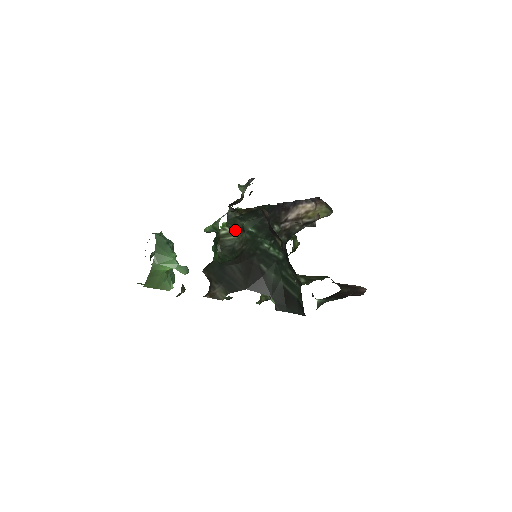
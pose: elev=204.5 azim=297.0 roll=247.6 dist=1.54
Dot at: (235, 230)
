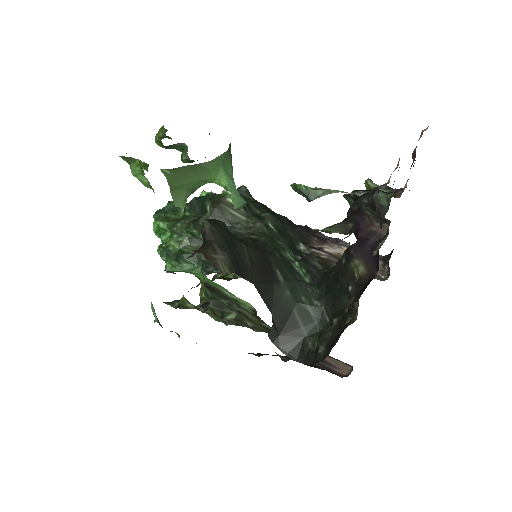
Dot at: (247, 211)
